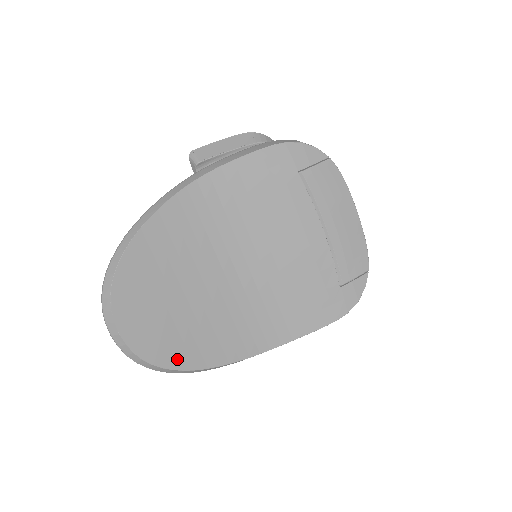
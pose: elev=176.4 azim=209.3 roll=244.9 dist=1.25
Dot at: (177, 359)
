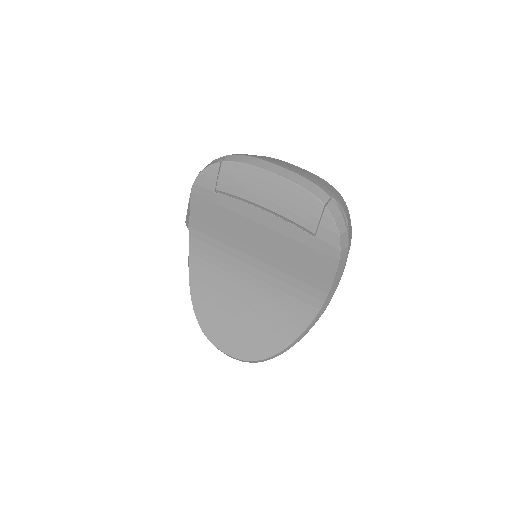
Dot at: (265, 350)
